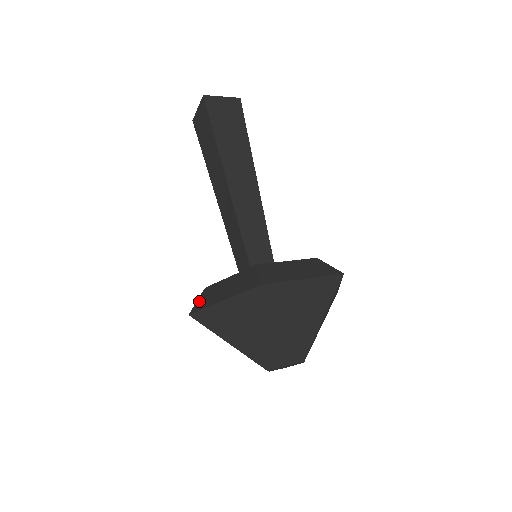
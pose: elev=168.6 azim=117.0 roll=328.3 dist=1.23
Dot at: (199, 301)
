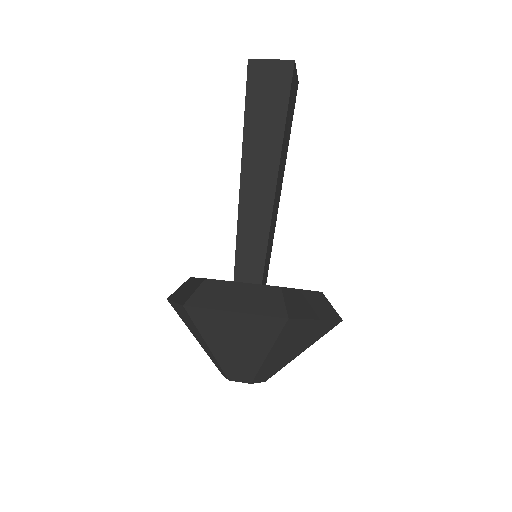
Dot at: (177, 289)
